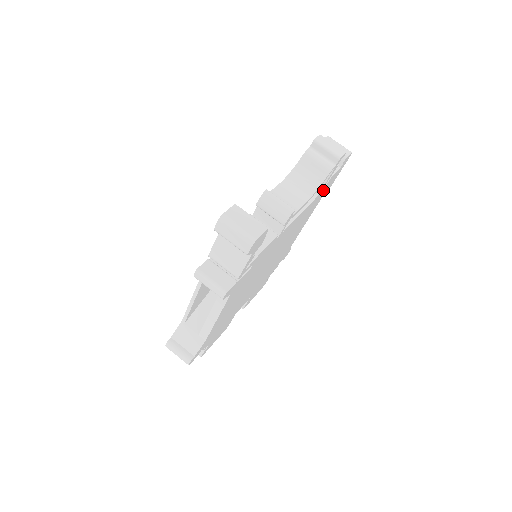
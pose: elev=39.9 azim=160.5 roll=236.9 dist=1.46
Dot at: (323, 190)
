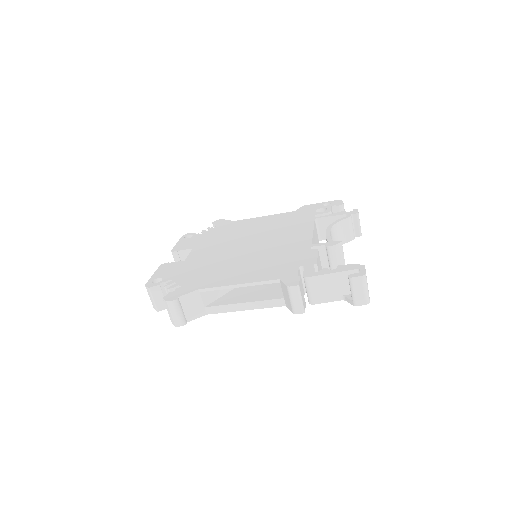
Dot at: occluded
